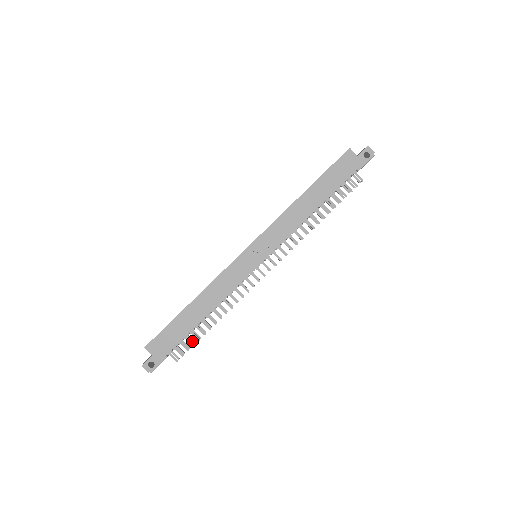
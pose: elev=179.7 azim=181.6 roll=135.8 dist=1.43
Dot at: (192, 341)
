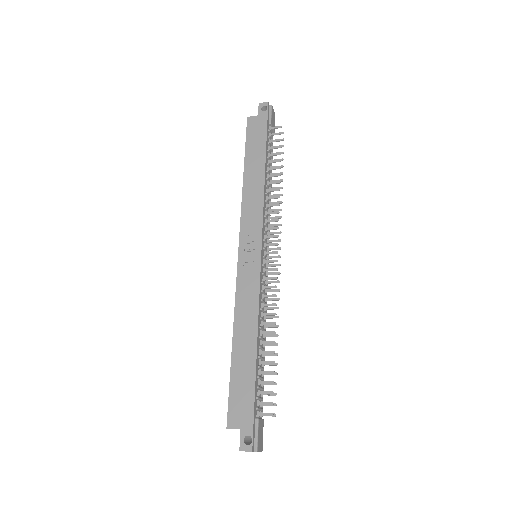
Dot at: (272, 384)
